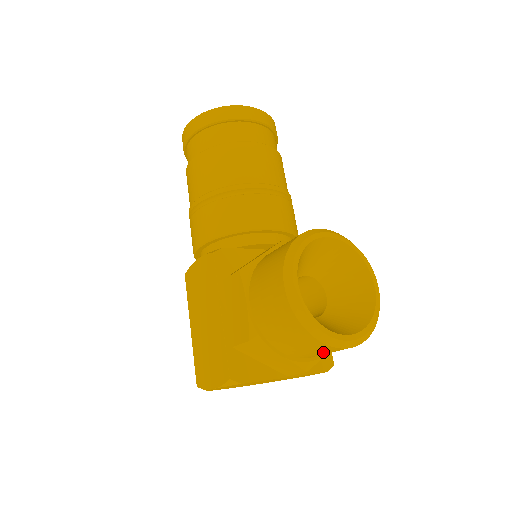
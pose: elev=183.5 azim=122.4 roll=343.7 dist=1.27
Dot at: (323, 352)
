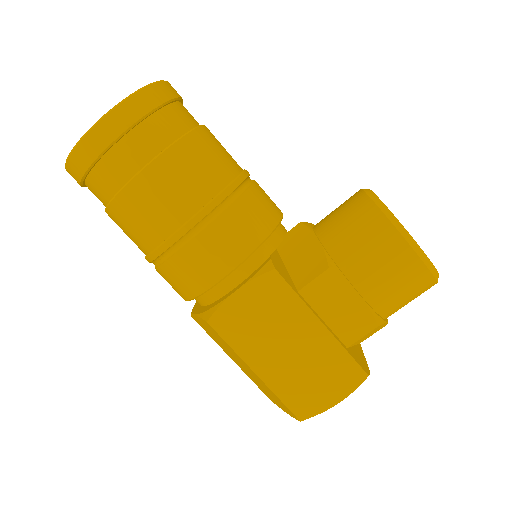
Dot at: occluded
